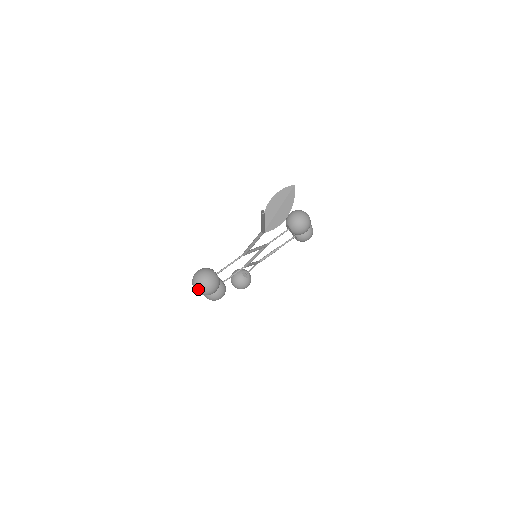
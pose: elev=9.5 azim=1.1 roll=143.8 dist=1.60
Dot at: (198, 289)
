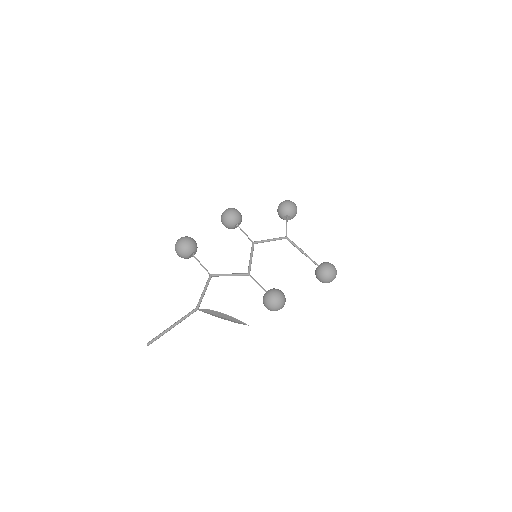
Dot at: occluded
